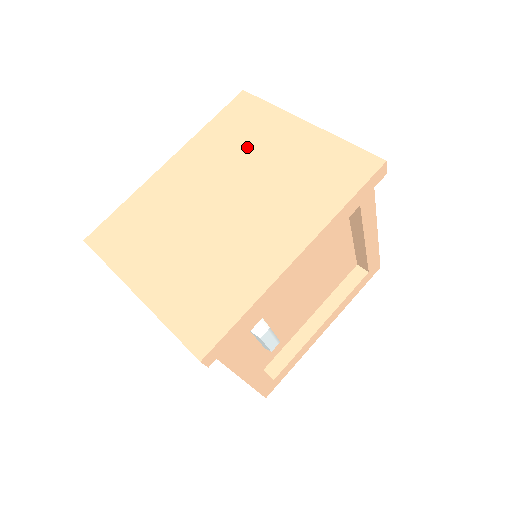
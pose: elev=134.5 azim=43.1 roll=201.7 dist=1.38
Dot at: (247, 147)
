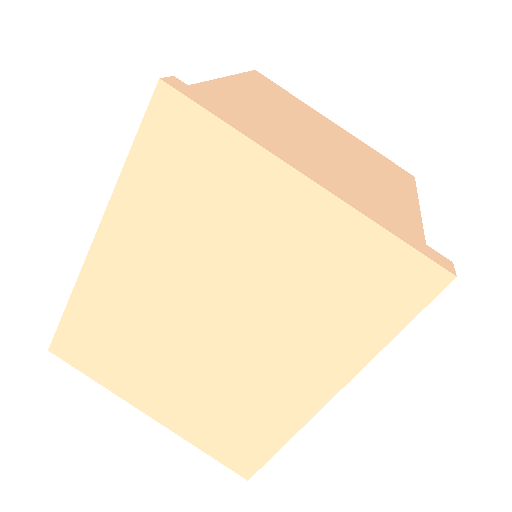
Dot at: (214, 226)
